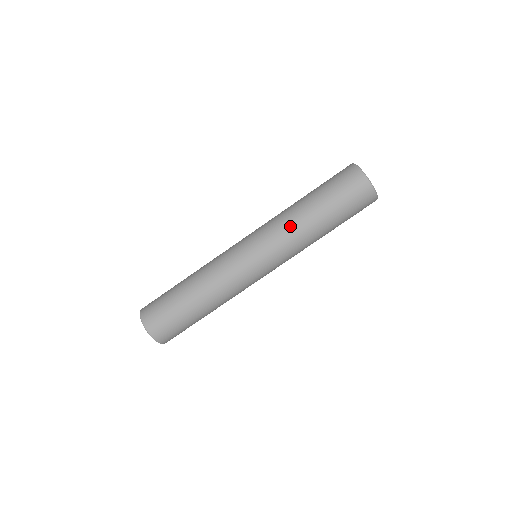
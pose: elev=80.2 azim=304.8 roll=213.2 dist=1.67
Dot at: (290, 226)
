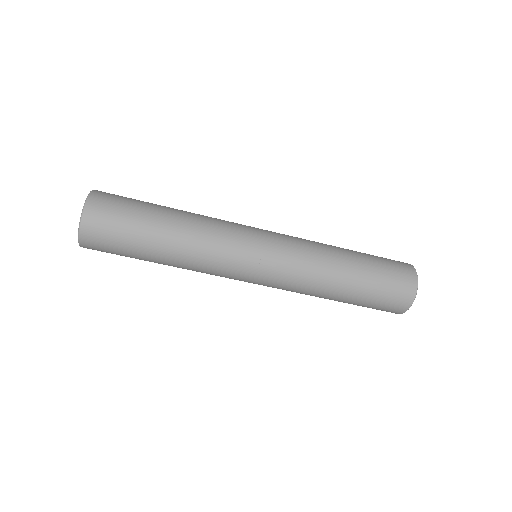
Dot at: (311, 289)
